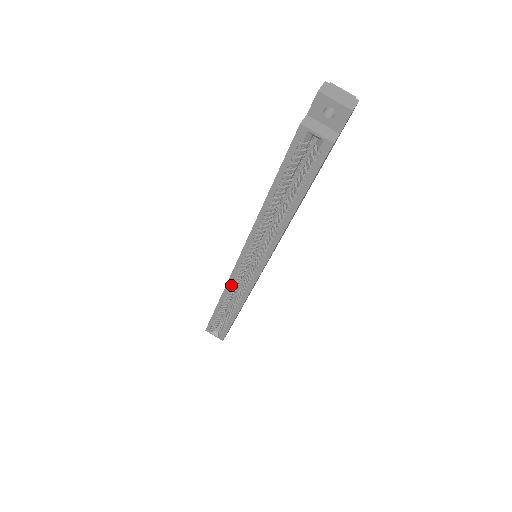
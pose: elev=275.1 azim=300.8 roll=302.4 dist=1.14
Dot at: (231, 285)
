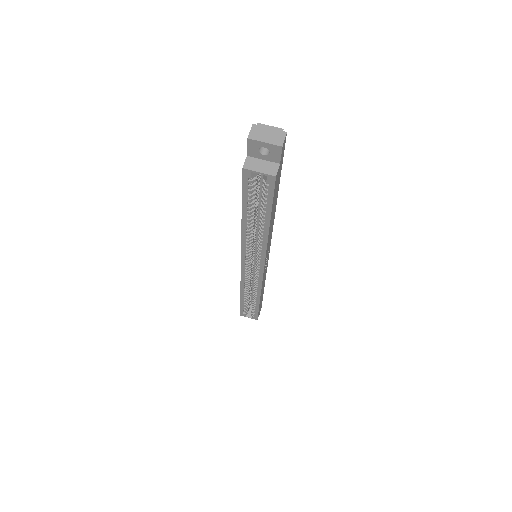
Dot at: (244, 282)
